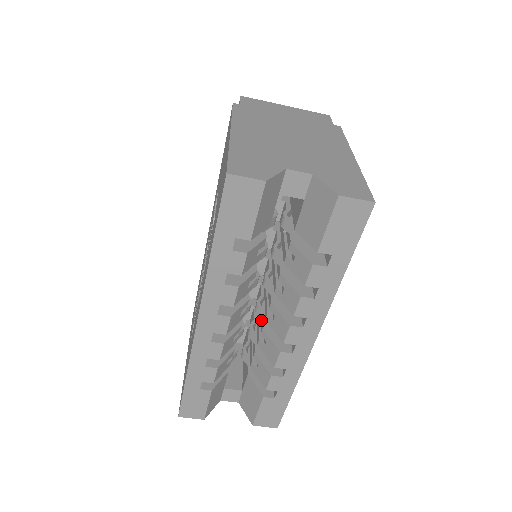
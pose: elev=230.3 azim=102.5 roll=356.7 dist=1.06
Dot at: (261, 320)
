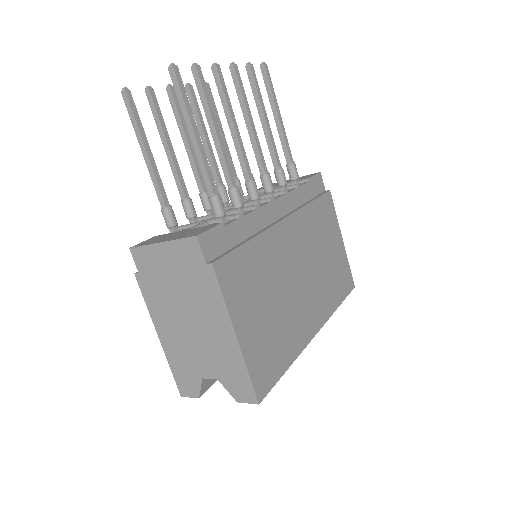
Dot at: occluded
